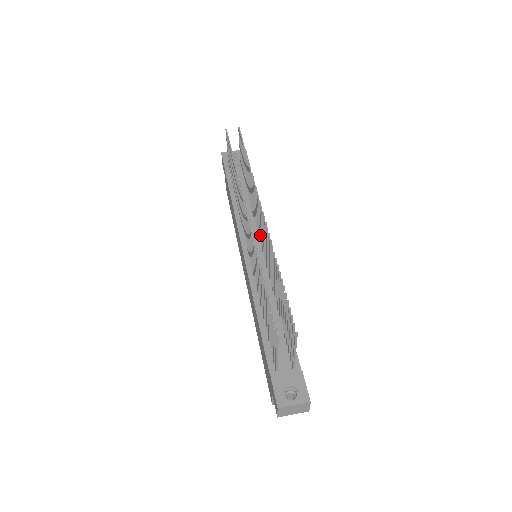
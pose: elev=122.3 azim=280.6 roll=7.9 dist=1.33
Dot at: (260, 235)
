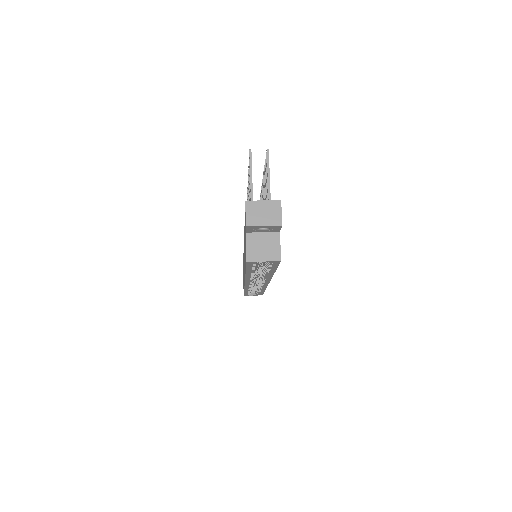
Dot at: occluded
